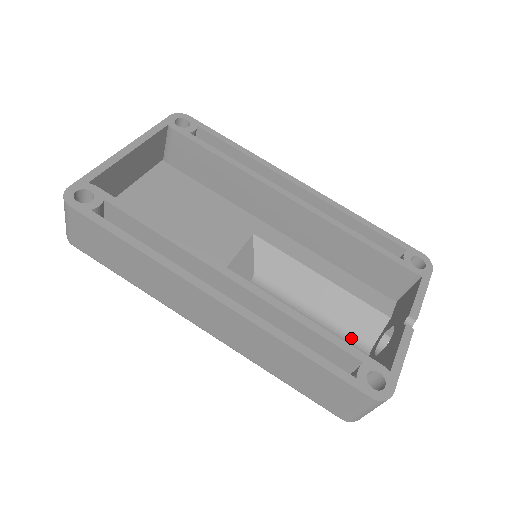
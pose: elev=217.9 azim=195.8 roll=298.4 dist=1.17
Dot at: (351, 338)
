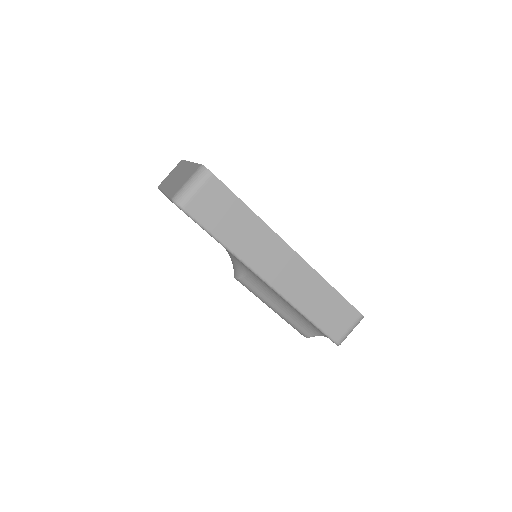
Dot at: occluded
